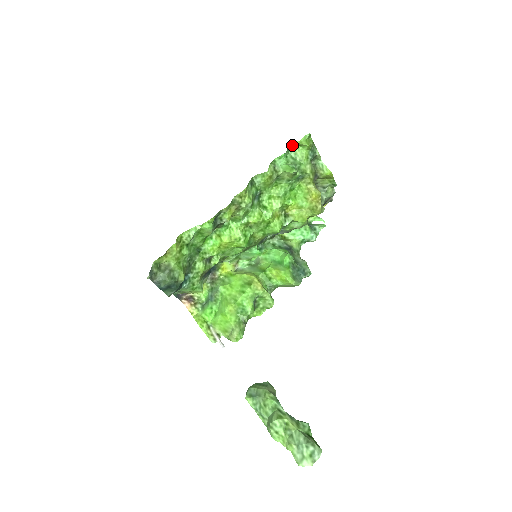
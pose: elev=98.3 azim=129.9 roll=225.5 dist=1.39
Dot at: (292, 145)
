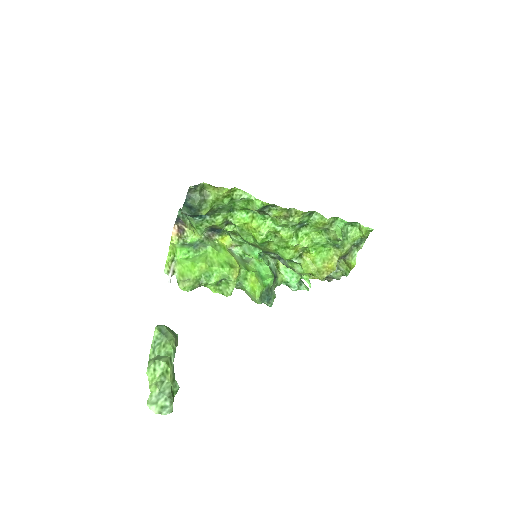
Dot at: (356, 223)
